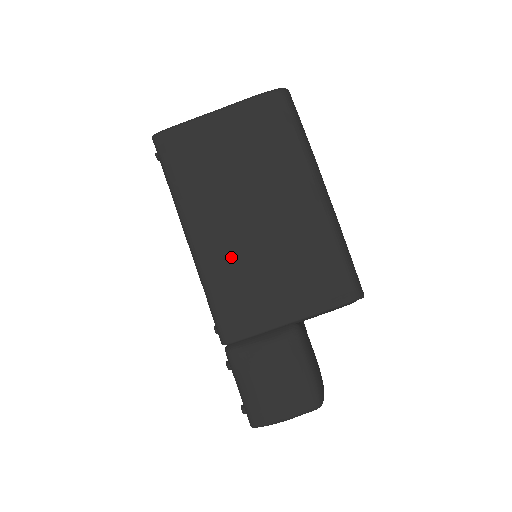
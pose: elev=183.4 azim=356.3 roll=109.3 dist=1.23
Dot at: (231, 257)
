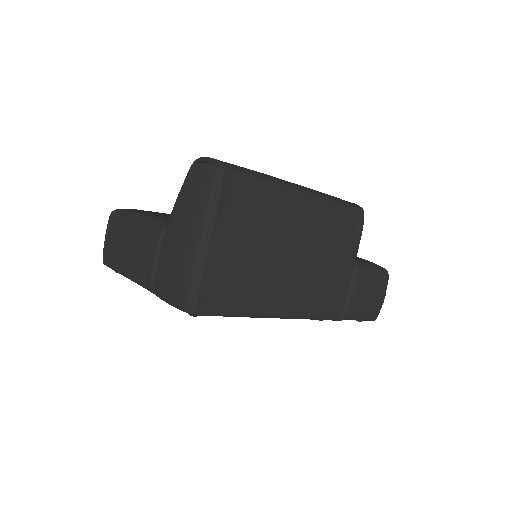
Dot at: (305, 289)
